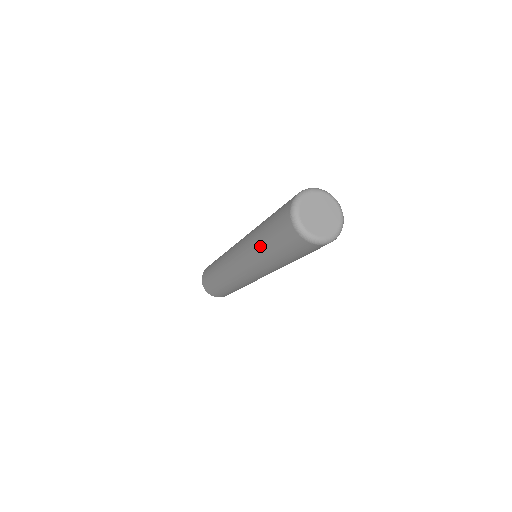
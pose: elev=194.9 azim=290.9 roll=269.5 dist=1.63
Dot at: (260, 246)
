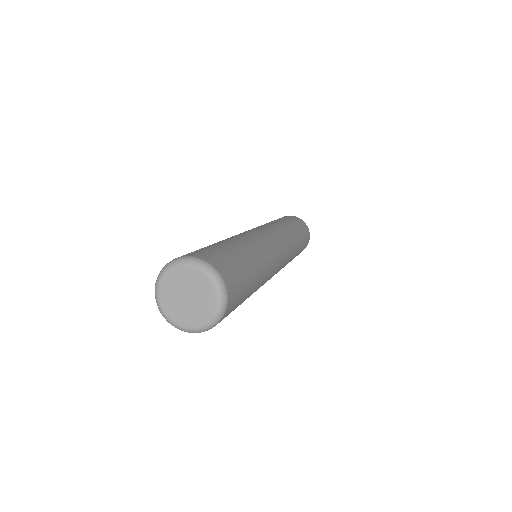
Dot at: occluded
